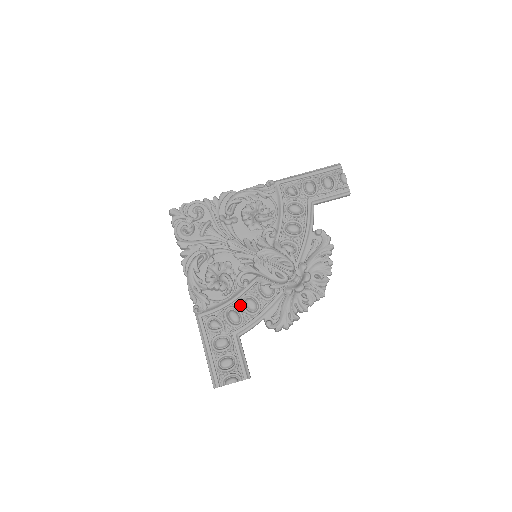
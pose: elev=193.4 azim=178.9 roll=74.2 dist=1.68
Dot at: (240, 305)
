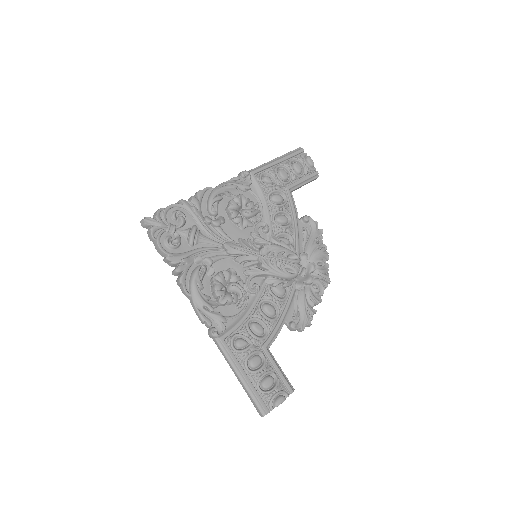
Dot at: (260, 314)
